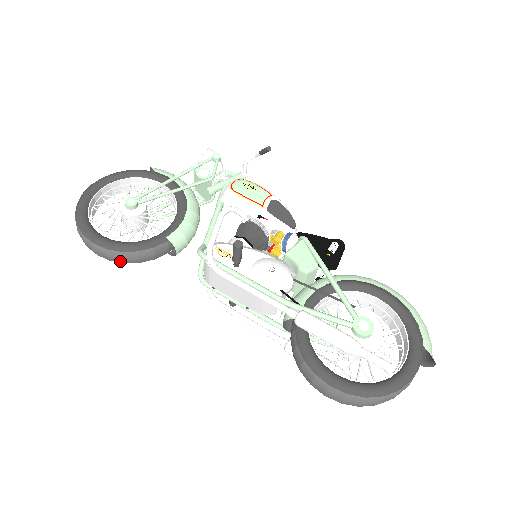
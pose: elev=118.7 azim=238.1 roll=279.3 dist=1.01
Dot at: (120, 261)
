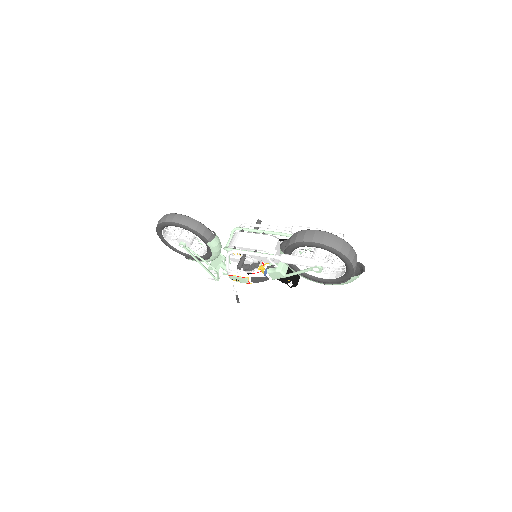
Dot at: (186, 224)
